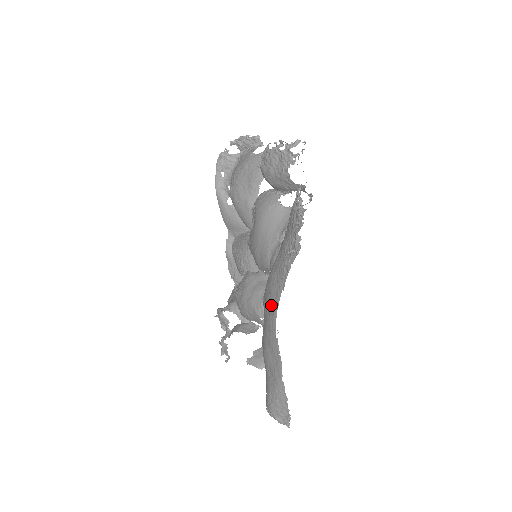
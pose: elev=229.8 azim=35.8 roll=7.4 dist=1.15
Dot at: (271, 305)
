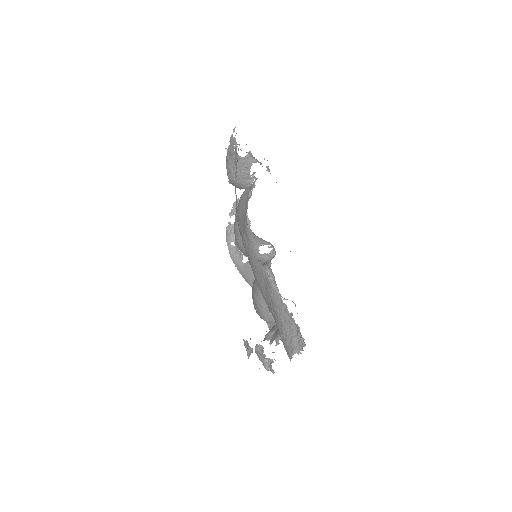
Dot at: (238, 226)
